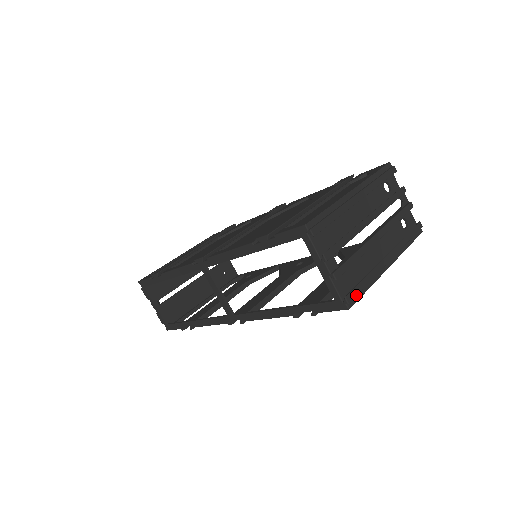
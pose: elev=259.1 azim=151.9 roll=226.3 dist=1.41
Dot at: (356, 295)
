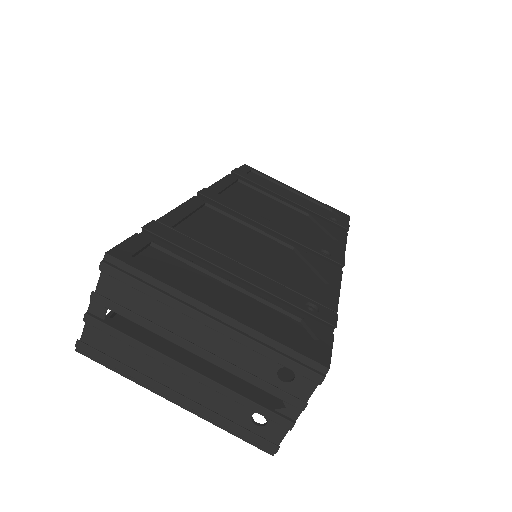
Dot at: (92, 355)
